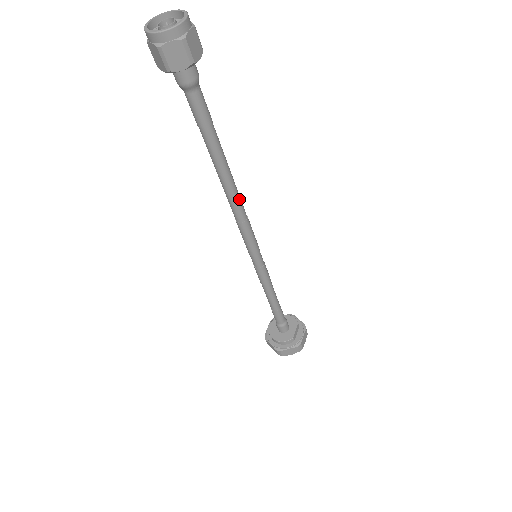
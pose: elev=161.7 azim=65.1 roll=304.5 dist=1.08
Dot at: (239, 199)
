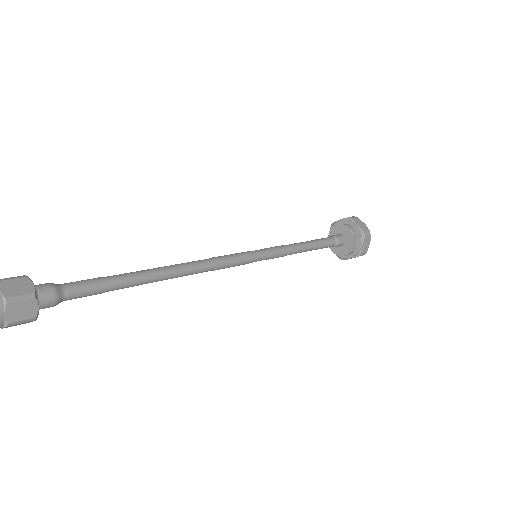
Dot at: (192, 271)
